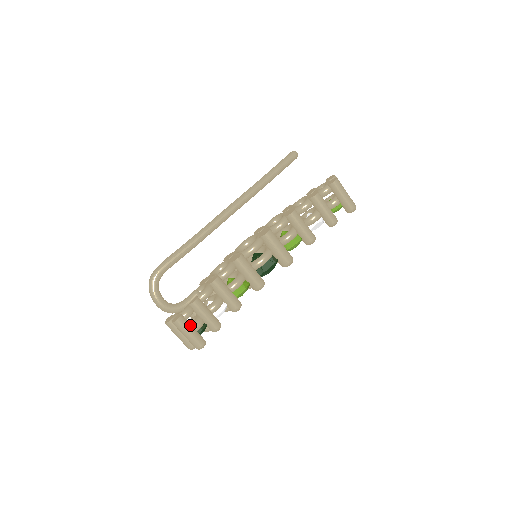
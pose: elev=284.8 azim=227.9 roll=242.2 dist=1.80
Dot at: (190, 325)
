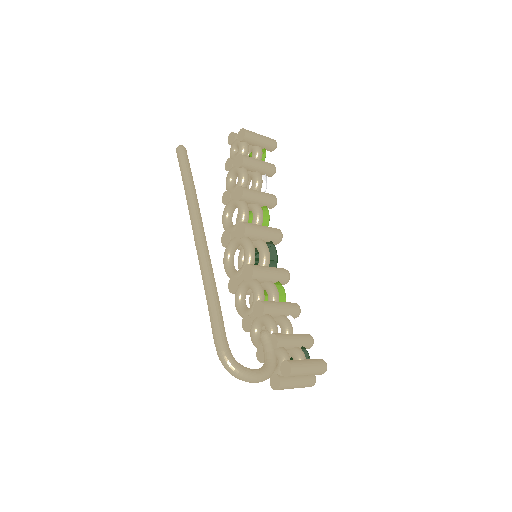
Dot at: (300, 360)
